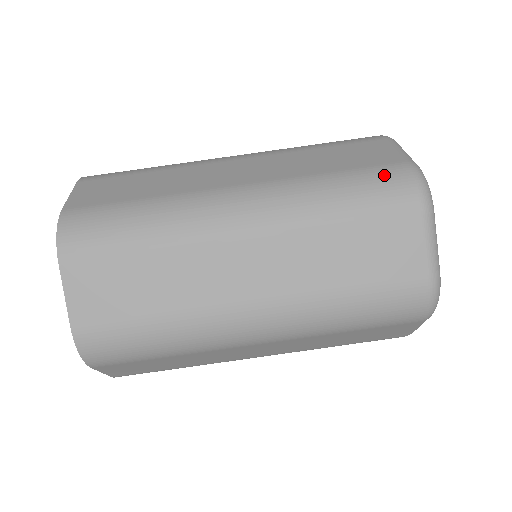
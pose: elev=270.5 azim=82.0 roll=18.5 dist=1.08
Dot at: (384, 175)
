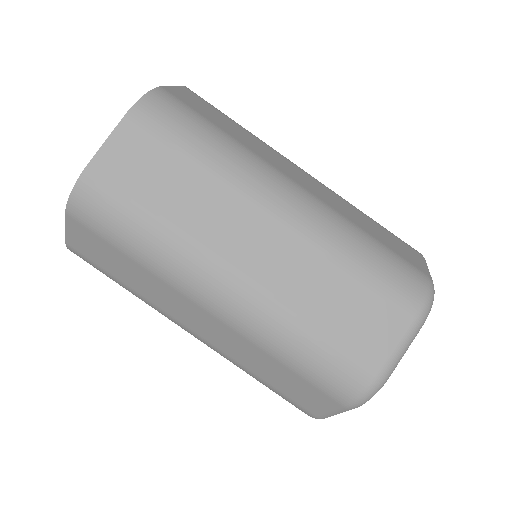
Dot at: (347, 369)
